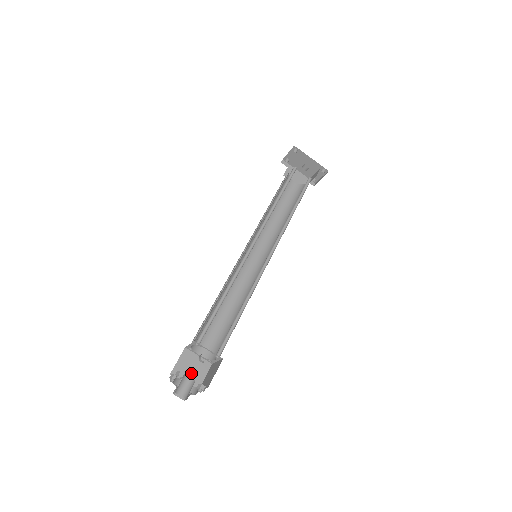
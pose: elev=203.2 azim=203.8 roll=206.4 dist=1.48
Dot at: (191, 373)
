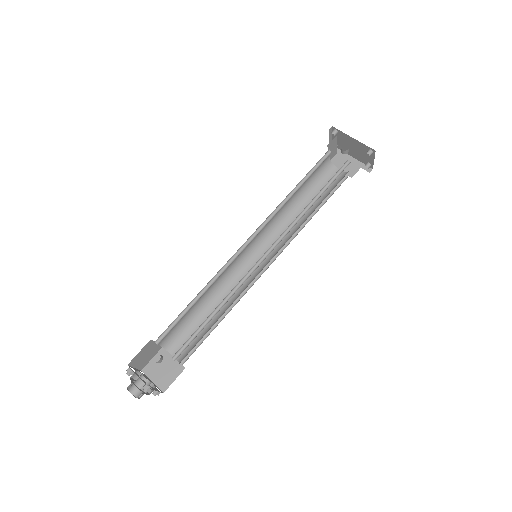
Dot at: (162, 373)
